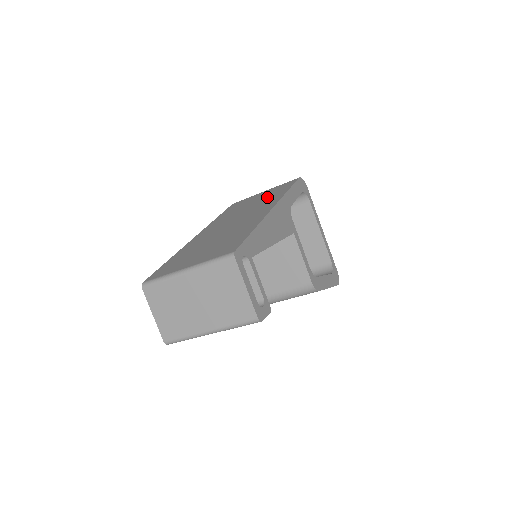
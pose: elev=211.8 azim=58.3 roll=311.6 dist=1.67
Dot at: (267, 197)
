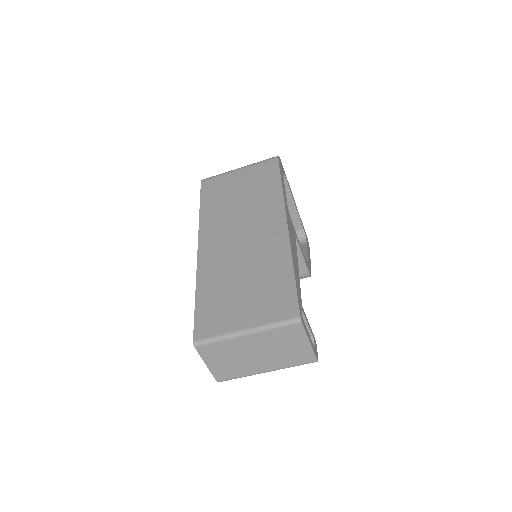
Dot at: (257, 192)
